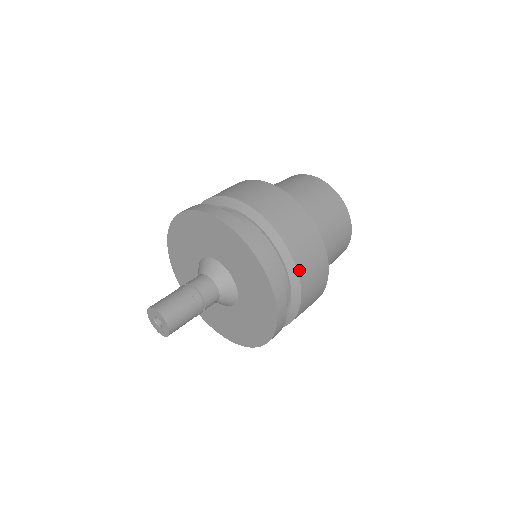
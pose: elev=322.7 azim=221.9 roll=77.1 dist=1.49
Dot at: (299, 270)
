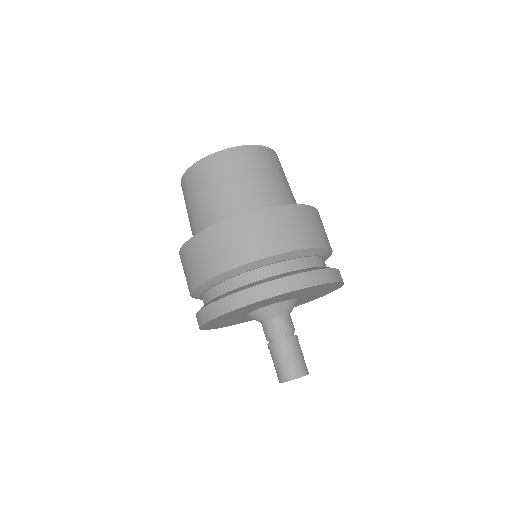
Dot at: (320, 245)
